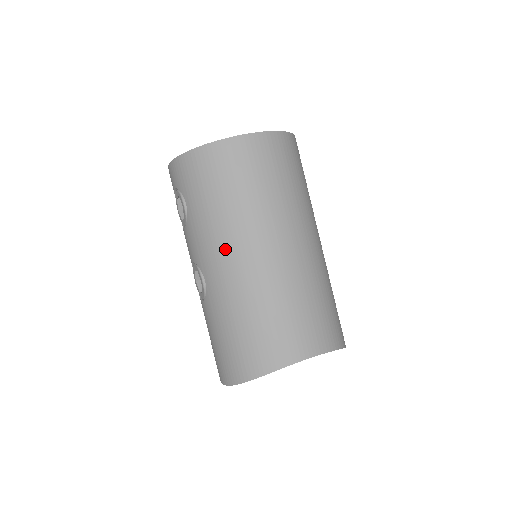
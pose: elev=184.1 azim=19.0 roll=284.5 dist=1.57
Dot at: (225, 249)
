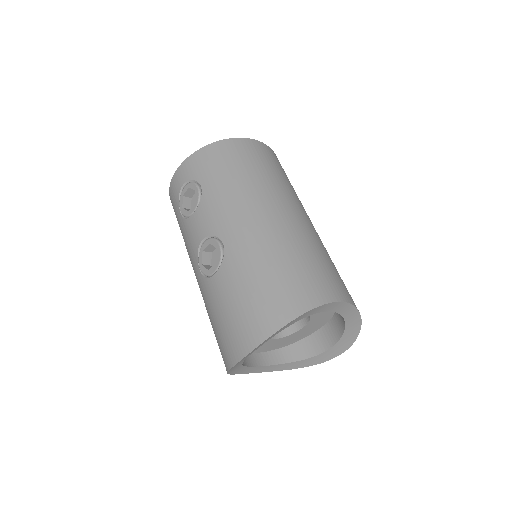
Dot at: (248, 207)
